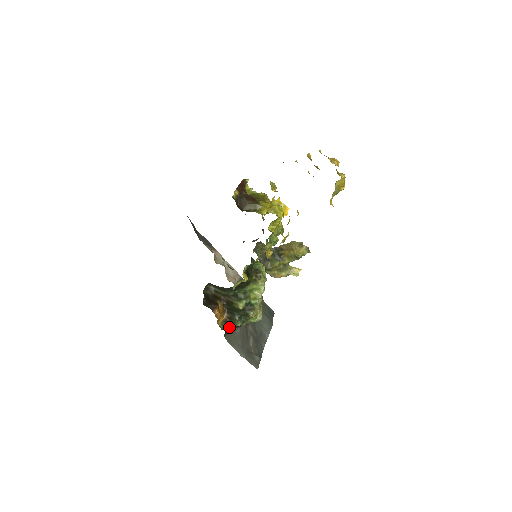
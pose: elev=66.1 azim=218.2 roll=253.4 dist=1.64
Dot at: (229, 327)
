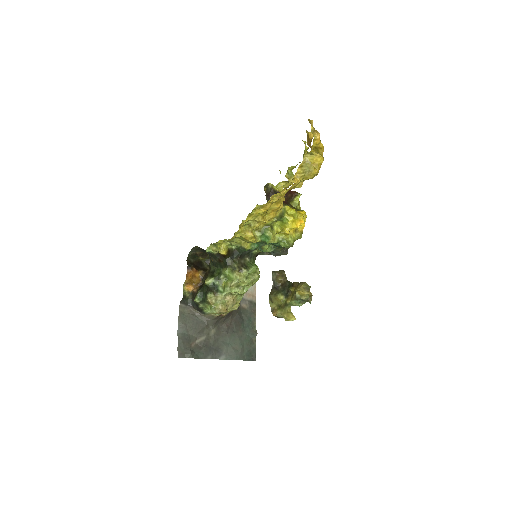
Dot at: (192, 302)
